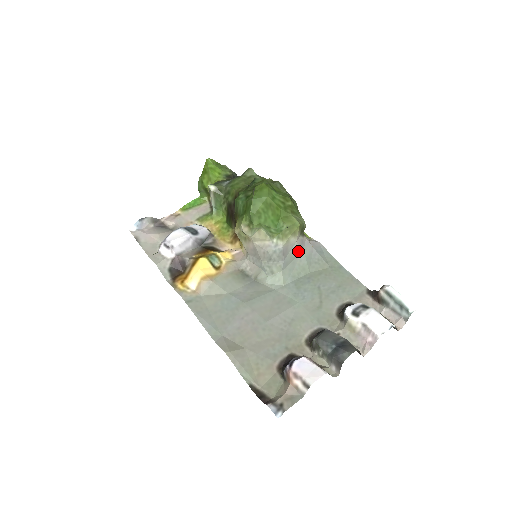
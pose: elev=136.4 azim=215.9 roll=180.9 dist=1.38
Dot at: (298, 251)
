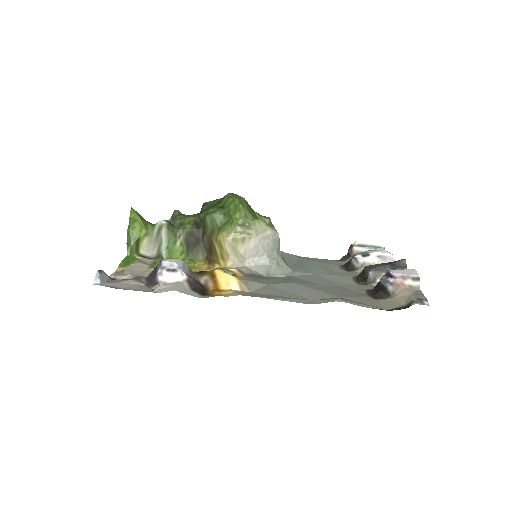
Dot at: occluded
